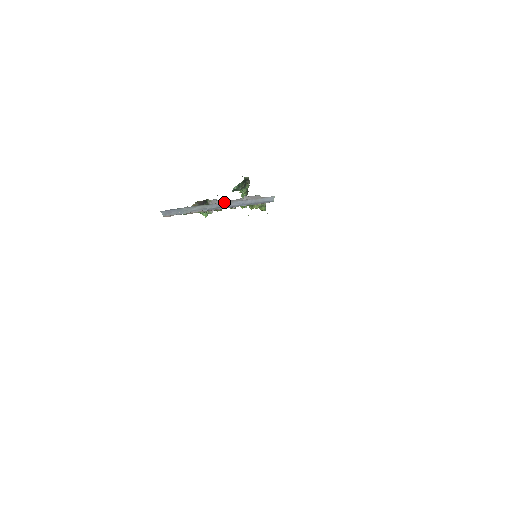
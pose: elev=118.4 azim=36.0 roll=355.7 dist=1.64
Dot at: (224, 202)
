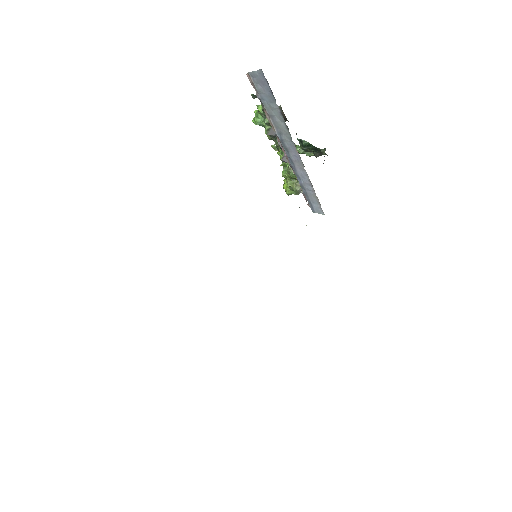
Dot at: occluded
